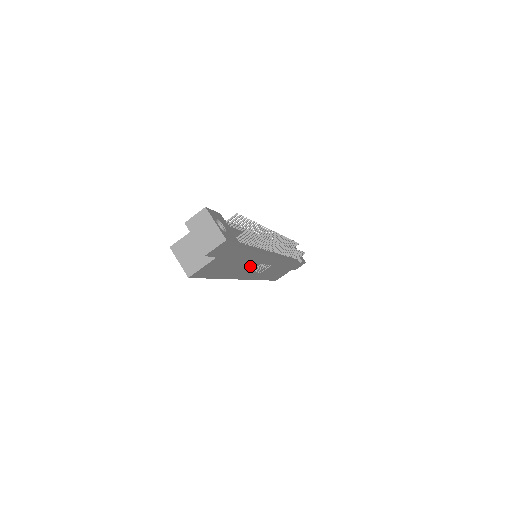
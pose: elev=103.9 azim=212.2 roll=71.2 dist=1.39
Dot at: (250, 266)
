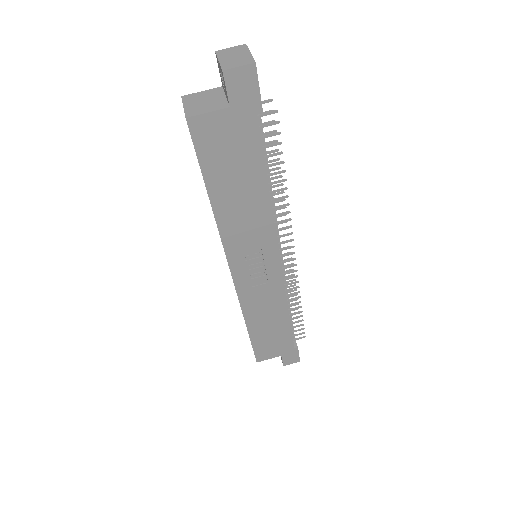
Dot at: (249, 232)
